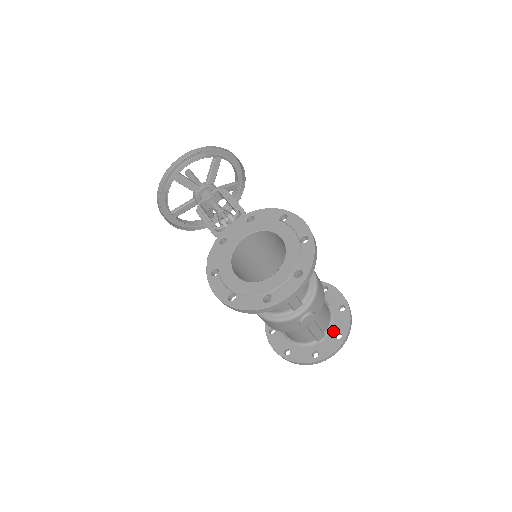
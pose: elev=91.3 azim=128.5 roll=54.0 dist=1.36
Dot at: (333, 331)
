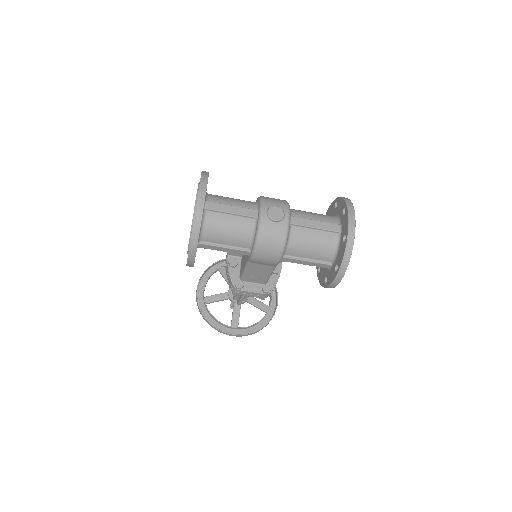
Dot at: (341, 216)
